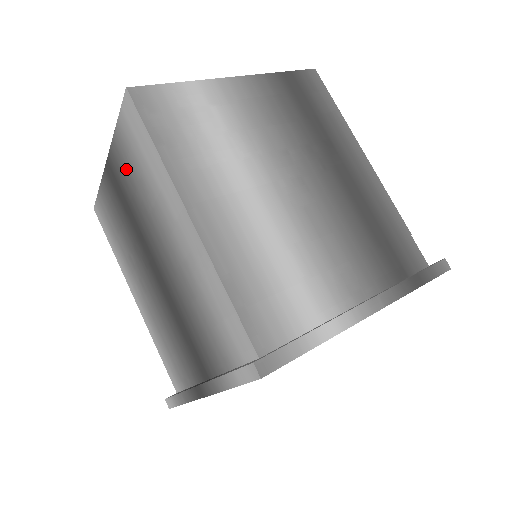
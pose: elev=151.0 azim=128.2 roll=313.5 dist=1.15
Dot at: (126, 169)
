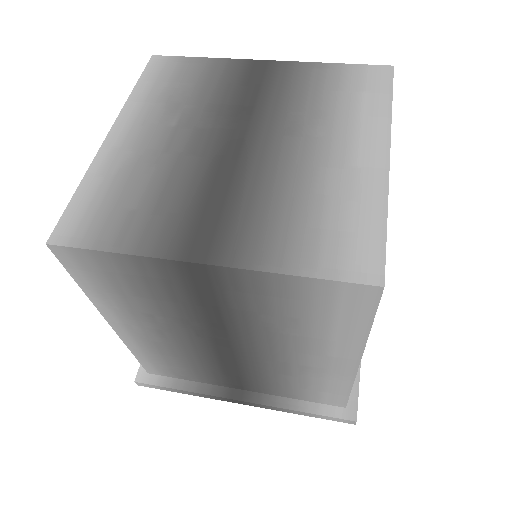
Dot at: (264, 299)
